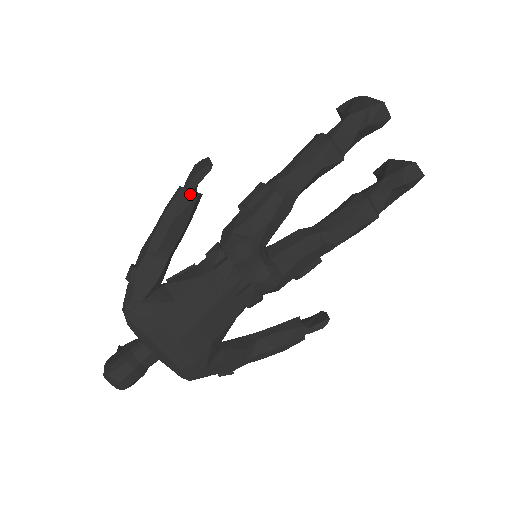
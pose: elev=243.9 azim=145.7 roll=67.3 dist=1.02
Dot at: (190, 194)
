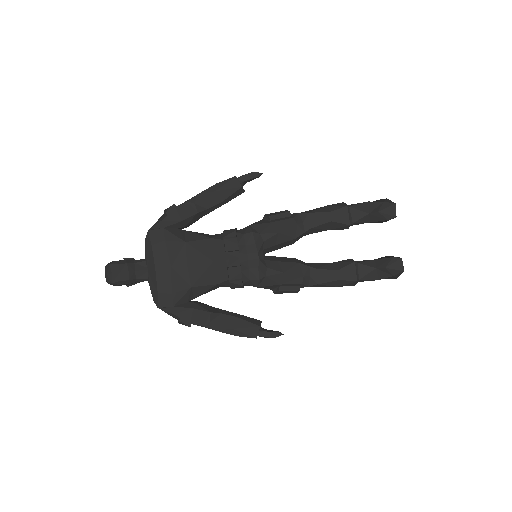
Dot at: (238, 183)
